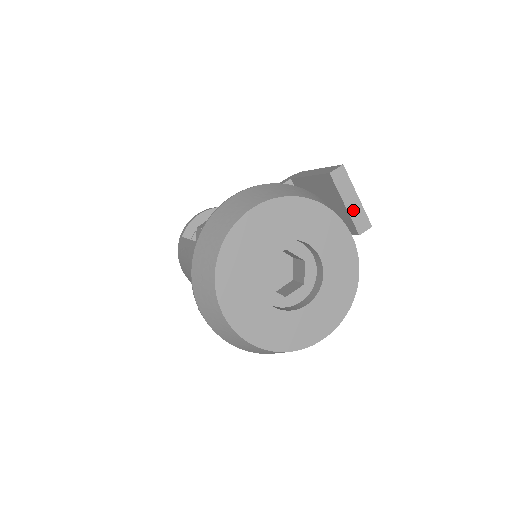
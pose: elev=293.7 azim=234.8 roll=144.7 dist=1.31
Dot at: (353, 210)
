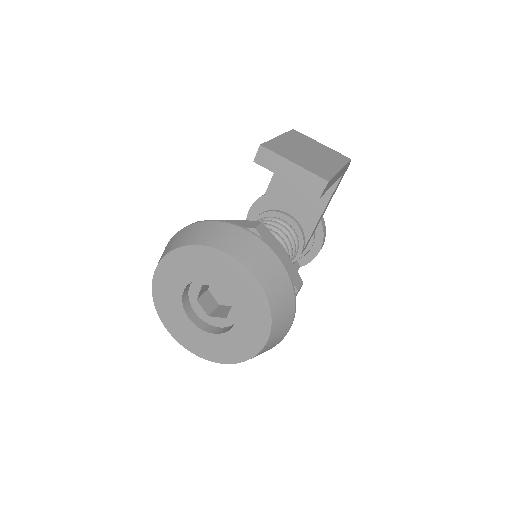
Dot at: (298, 179)
